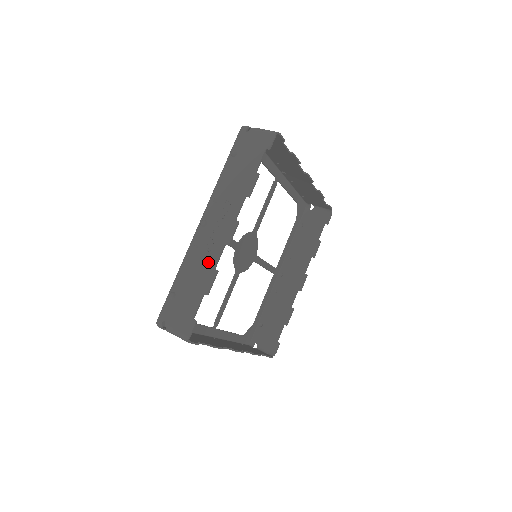
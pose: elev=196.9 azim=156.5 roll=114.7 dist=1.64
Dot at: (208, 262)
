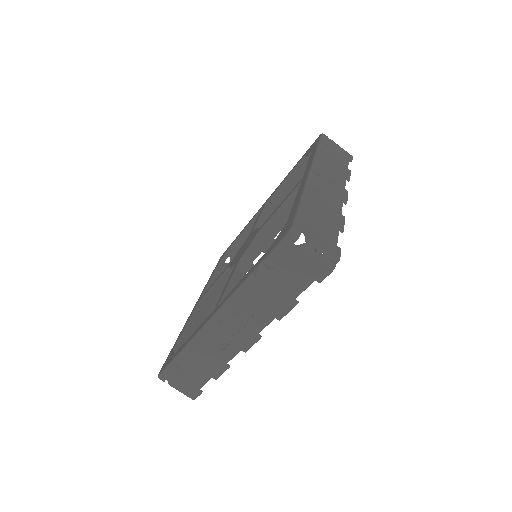
Dot at: (219, 357)
